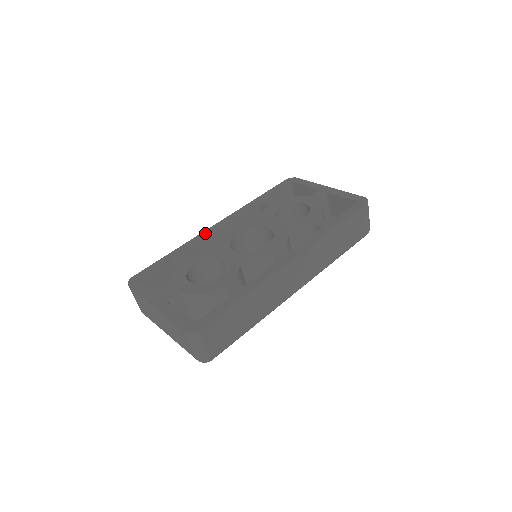
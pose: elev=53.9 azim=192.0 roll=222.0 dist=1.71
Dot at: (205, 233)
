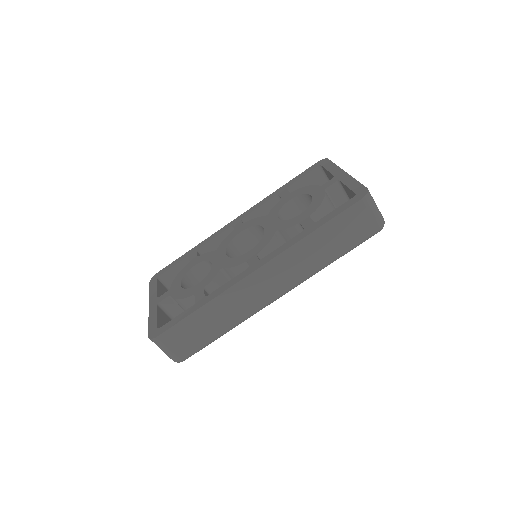
Dot at: (221, 230)
